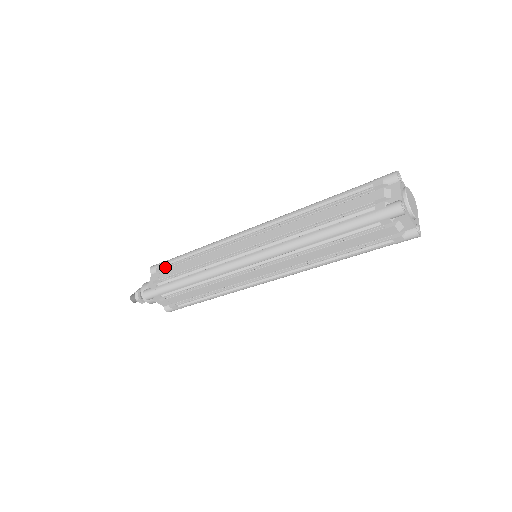
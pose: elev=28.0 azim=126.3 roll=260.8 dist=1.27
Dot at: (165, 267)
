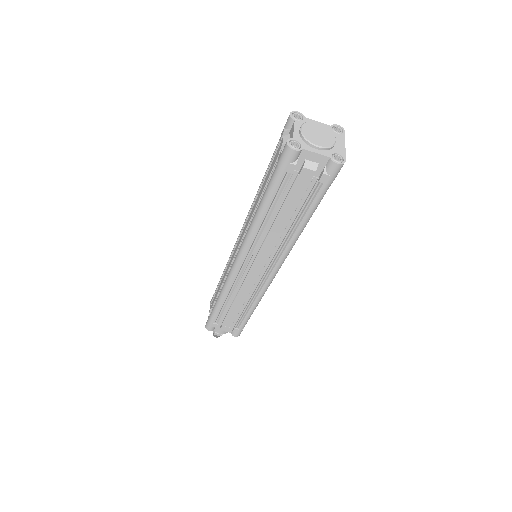
Dot at: occluded
